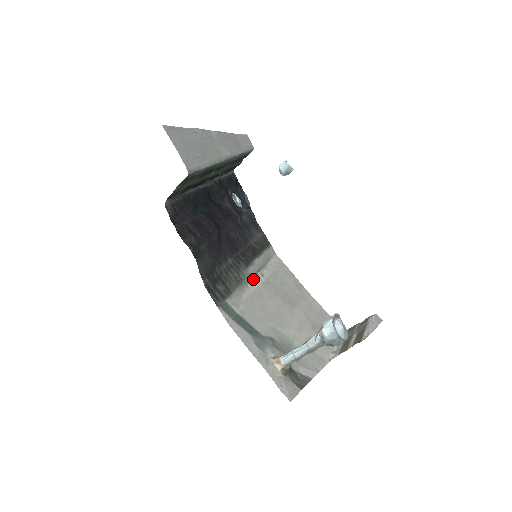
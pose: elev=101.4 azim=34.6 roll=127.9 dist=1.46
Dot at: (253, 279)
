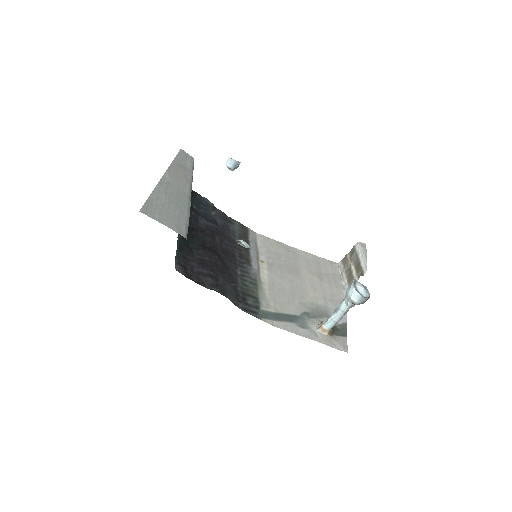
Dot at: (260, 272)
